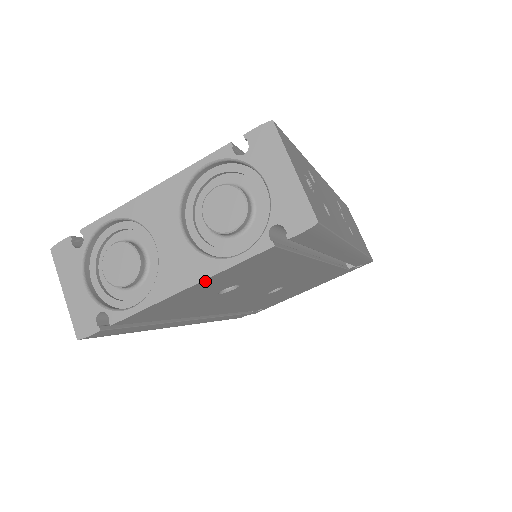
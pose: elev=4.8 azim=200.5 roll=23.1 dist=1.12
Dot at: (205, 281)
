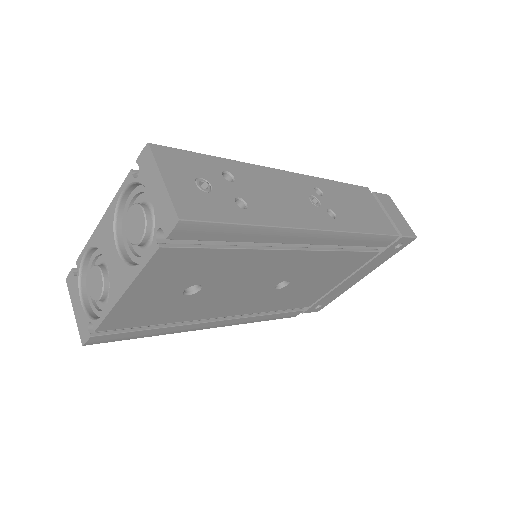
Dot at: (134, 286)
